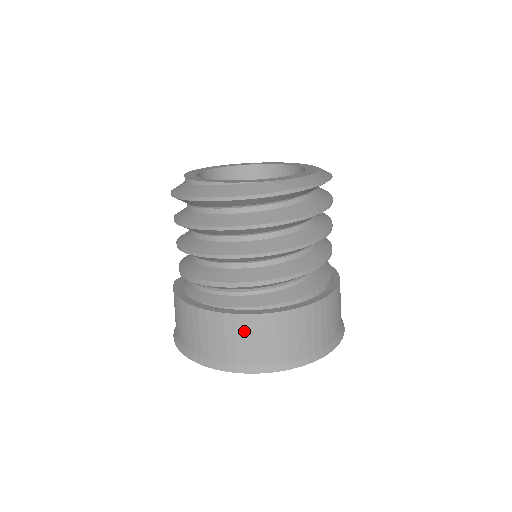
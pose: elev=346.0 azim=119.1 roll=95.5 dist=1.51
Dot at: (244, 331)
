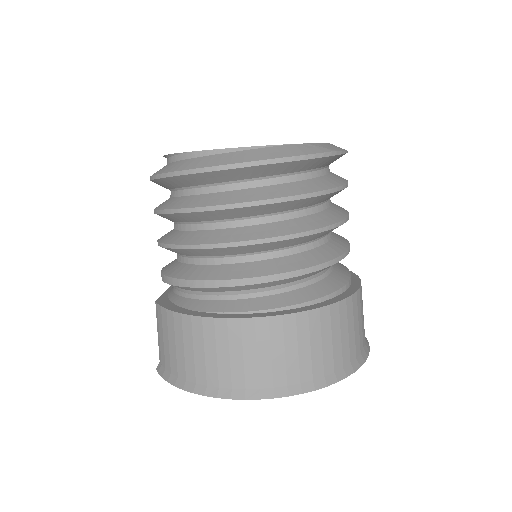
Dot at: (295, 336)
